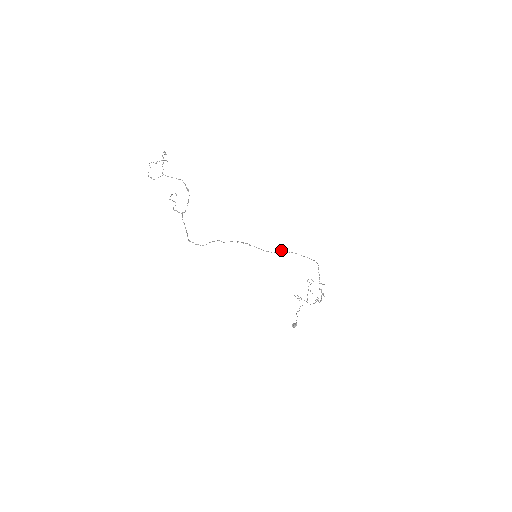
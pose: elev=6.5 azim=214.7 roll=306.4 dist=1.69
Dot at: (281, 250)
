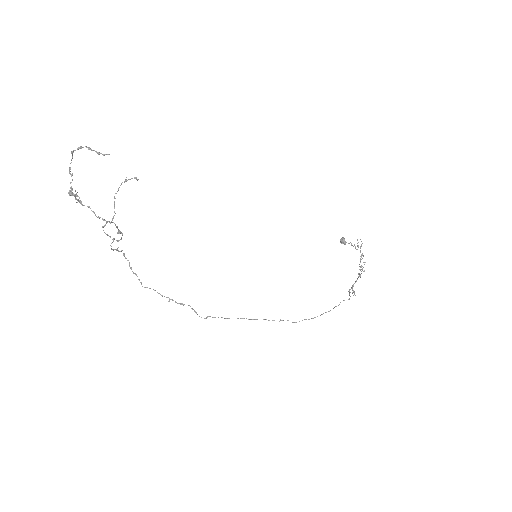
Dot at: occluded
